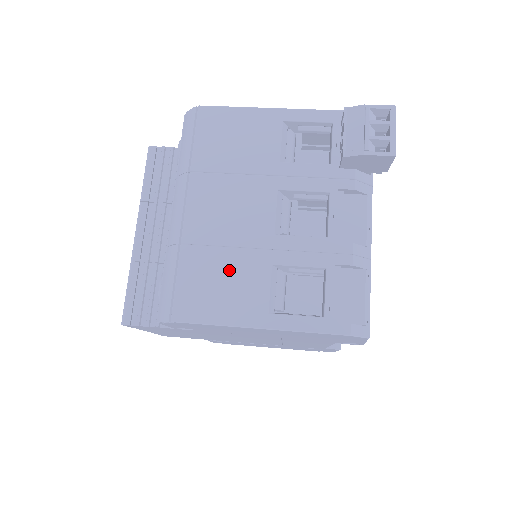
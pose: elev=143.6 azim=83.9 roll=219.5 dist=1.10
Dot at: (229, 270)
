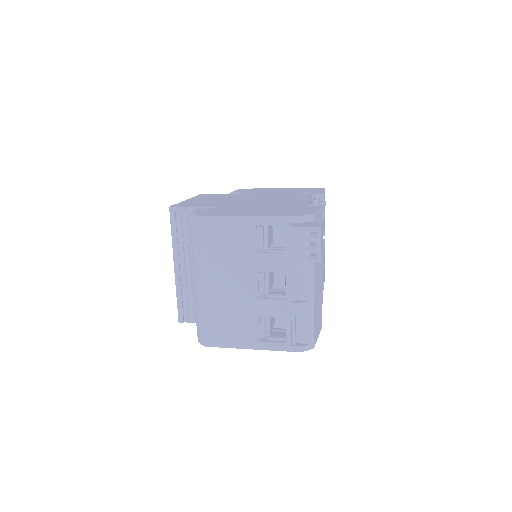
Dot at: (232, 320)
